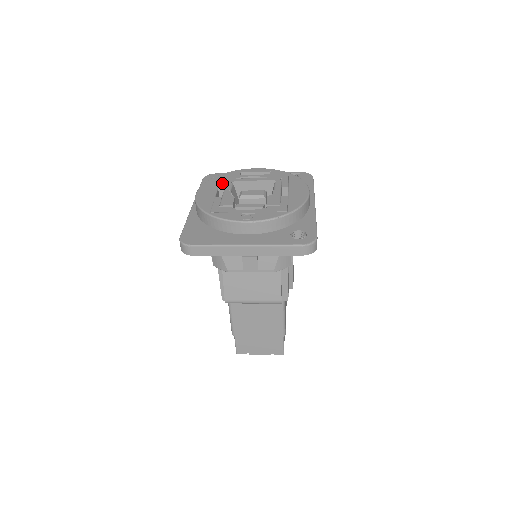
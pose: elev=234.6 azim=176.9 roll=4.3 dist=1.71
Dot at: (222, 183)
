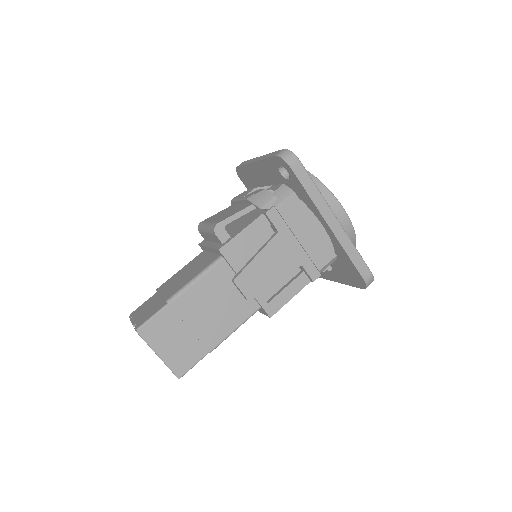
Dot at: occluded
